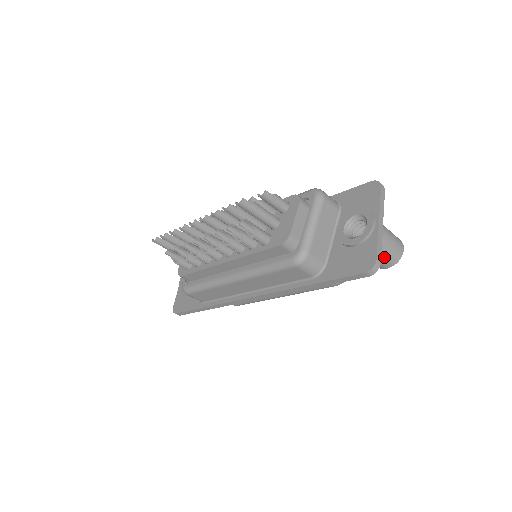
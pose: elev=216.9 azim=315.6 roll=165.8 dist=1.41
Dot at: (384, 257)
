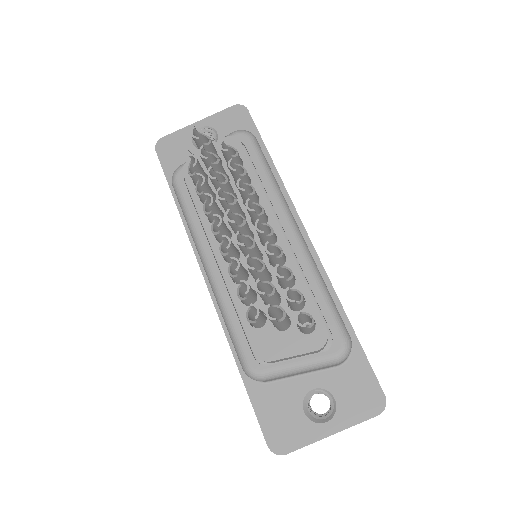
Dot at: occluded
